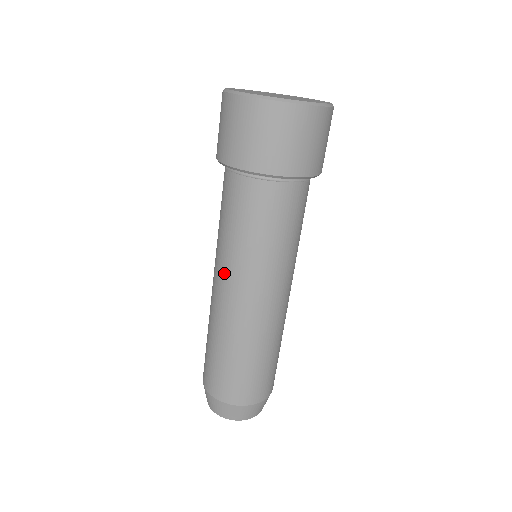
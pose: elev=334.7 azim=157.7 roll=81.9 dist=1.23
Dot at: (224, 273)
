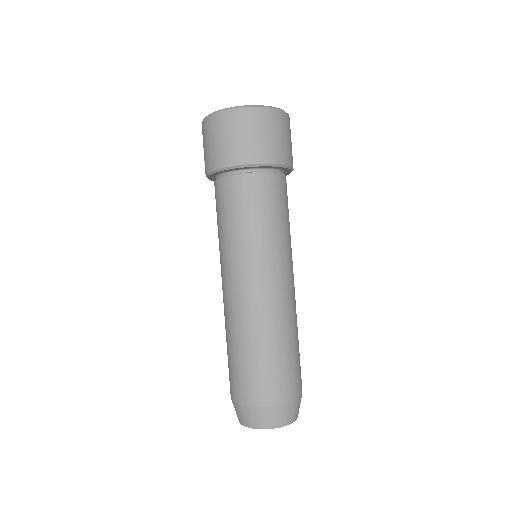
Dot at: (239, 267)
